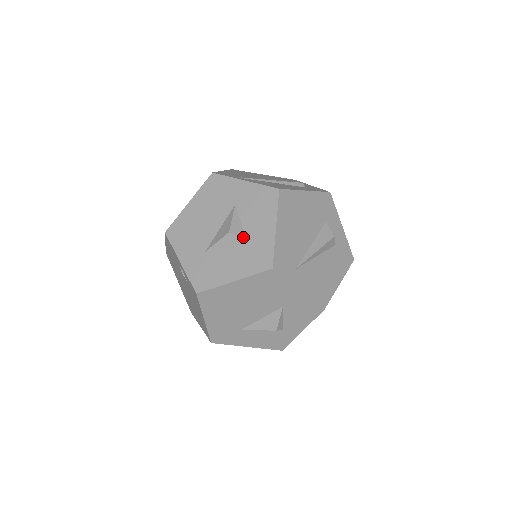
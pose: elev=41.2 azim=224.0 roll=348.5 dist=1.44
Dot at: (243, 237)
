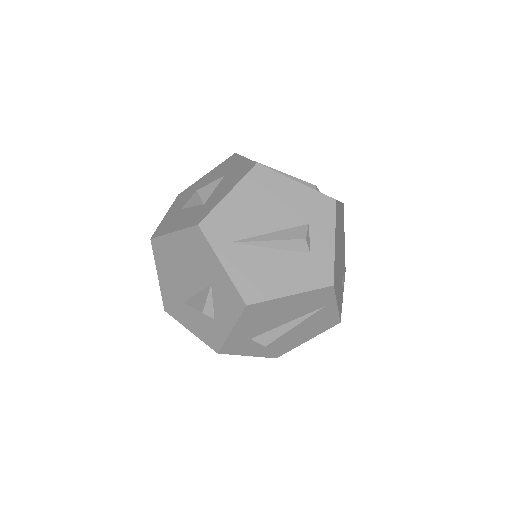
Dot at: (205, 198)
